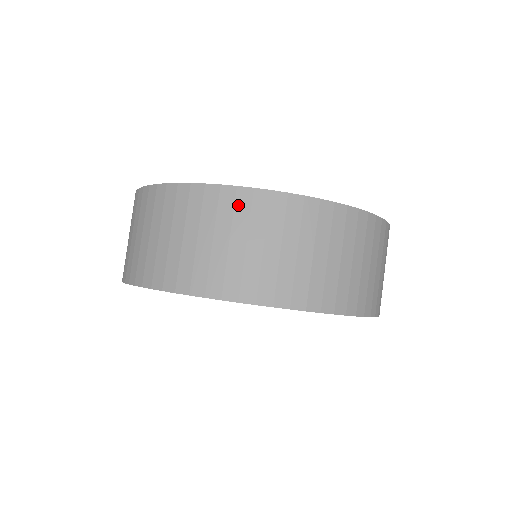
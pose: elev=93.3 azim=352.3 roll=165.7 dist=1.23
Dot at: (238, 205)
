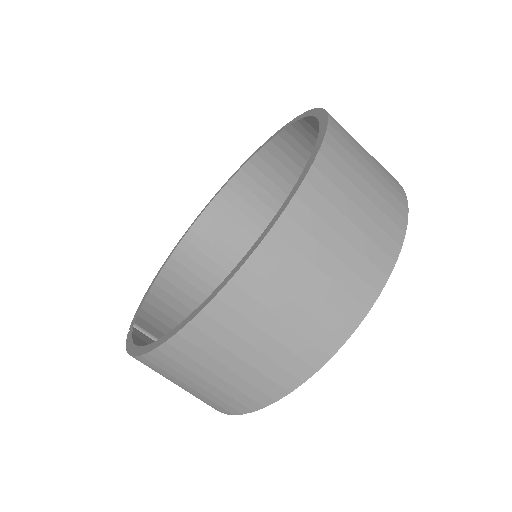
Dot at: (197, 343)
